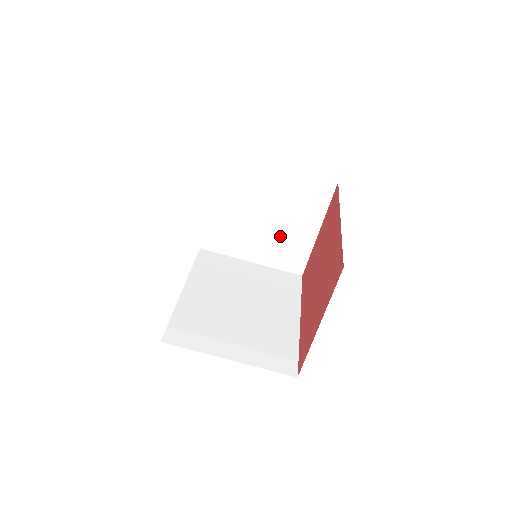
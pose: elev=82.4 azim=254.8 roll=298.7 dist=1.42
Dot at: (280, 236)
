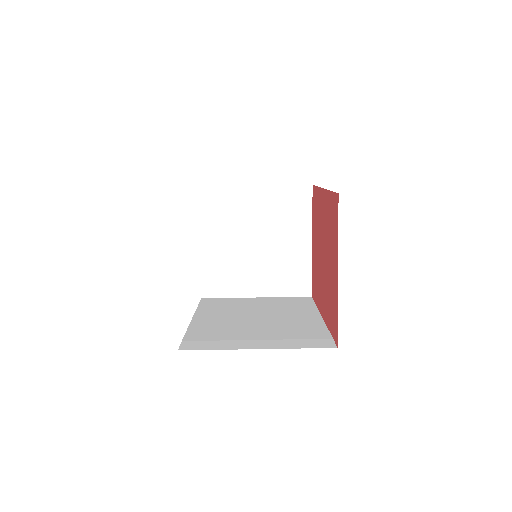
Dot at: (276, 258)
